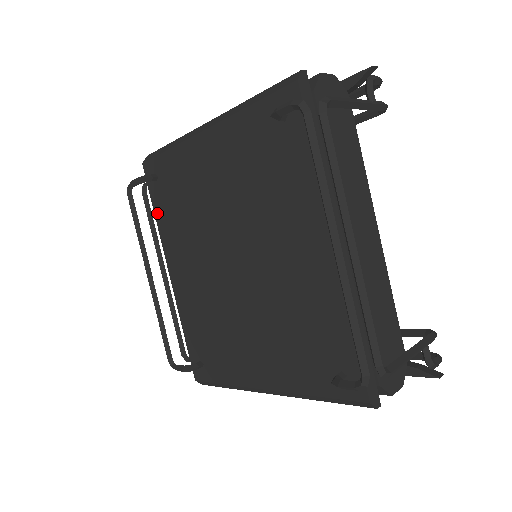
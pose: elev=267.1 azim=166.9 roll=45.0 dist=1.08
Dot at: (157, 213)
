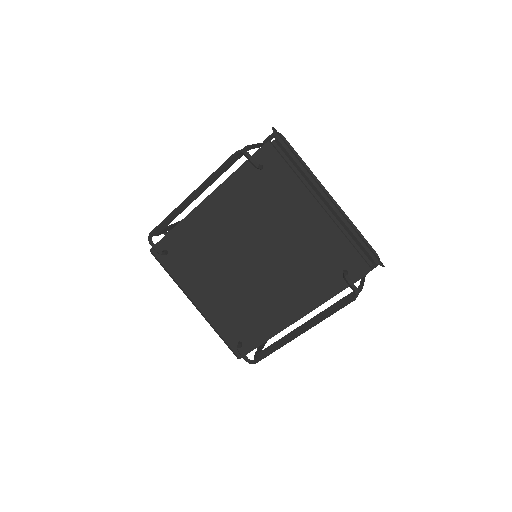
Dot at: (236, 175)
